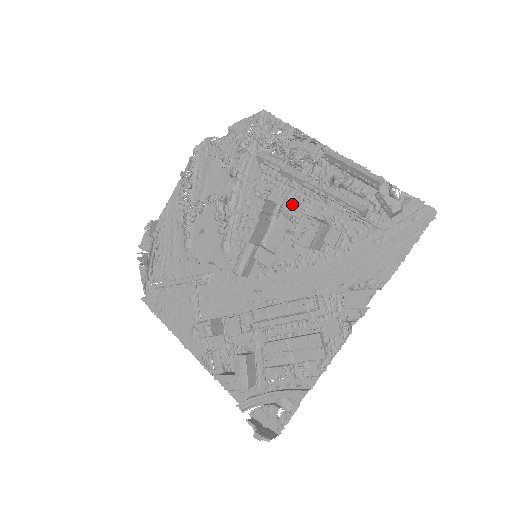
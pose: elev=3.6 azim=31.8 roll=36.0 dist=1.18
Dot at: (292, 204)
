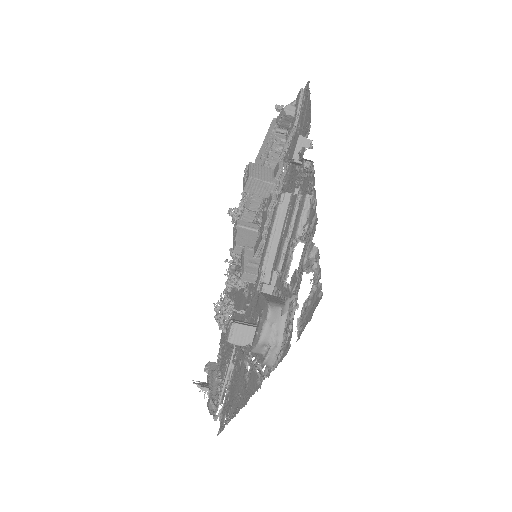
Dot at: occluded
